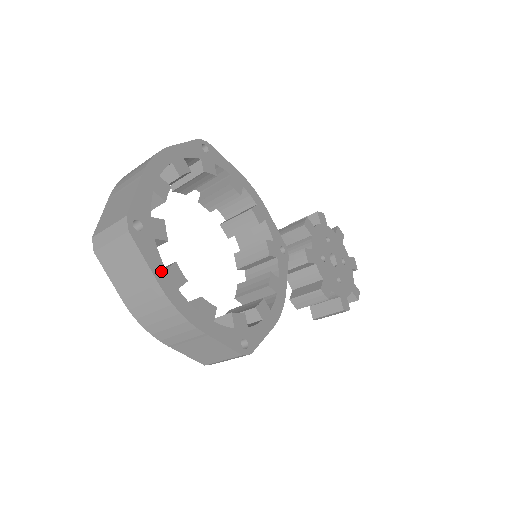
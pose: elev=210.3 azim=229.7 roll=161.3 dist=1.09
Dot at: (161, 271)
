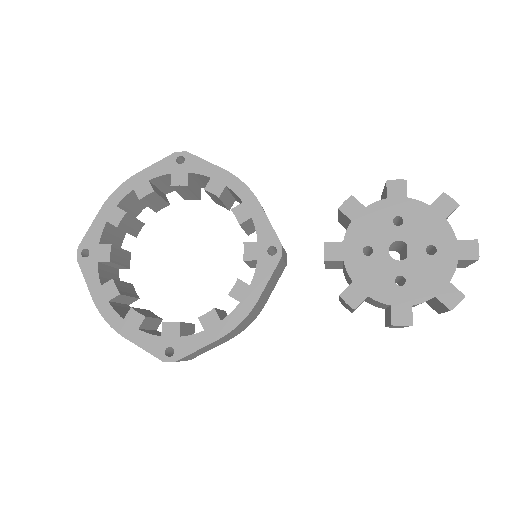
Dot at: (97, 287)
